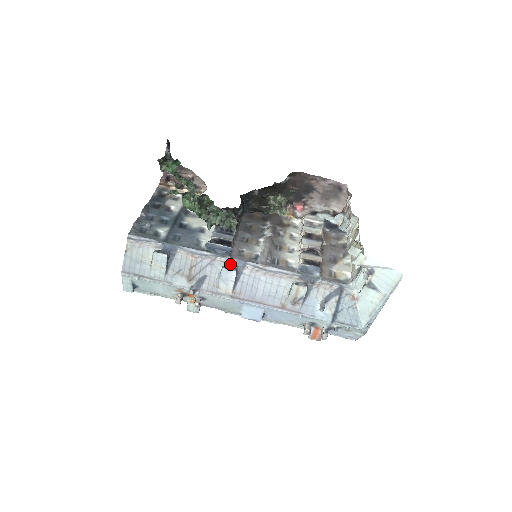
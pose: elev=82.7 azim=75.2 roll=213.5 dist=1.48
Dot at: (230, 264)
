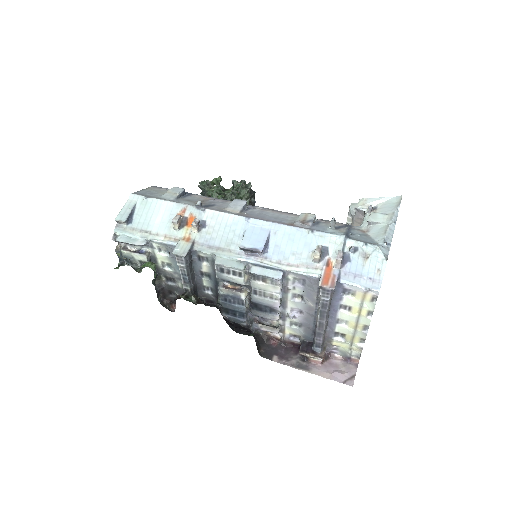
Dot at: occluded
